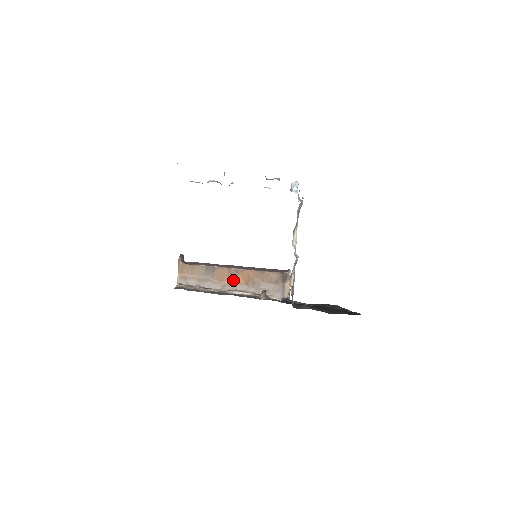
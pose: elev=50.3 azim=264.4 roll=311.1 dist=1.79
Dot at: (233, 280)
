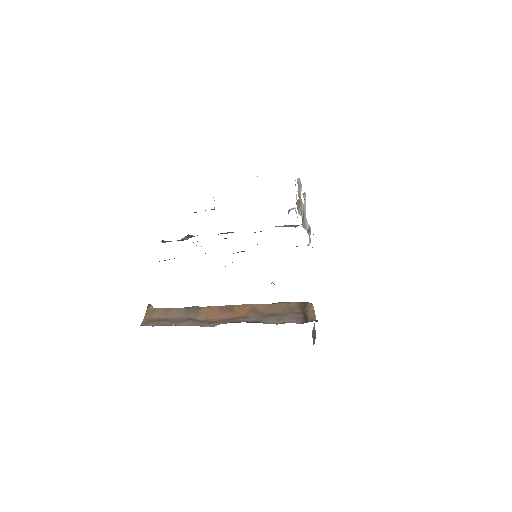
Dot at: (227, 316)
